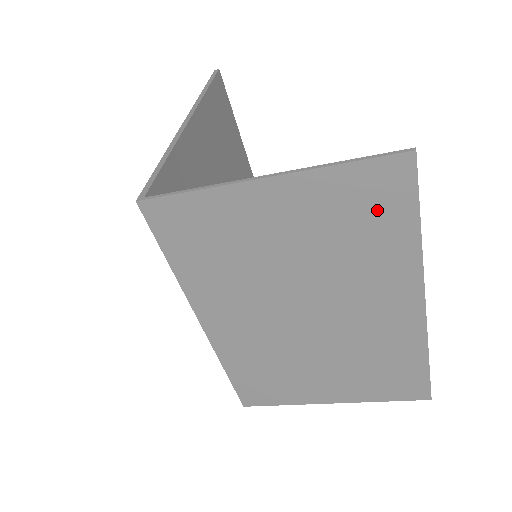
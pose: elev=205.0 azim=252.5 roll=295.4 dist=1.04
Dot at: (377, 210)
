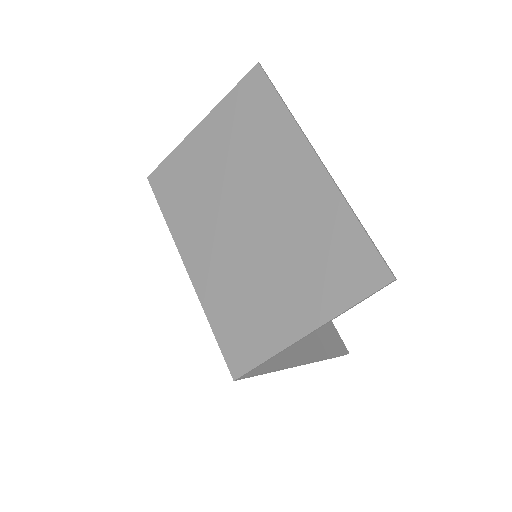
Dot at: (255, 106)
